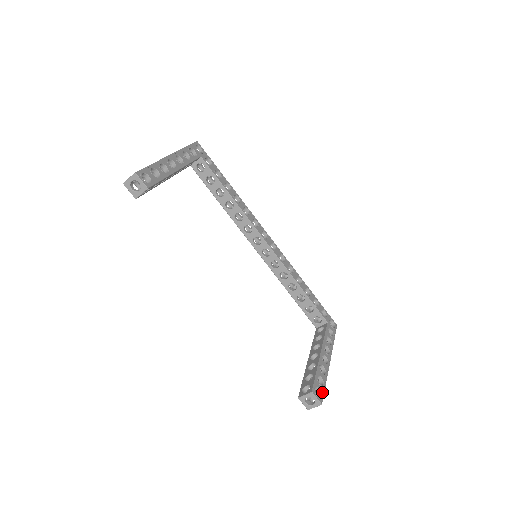
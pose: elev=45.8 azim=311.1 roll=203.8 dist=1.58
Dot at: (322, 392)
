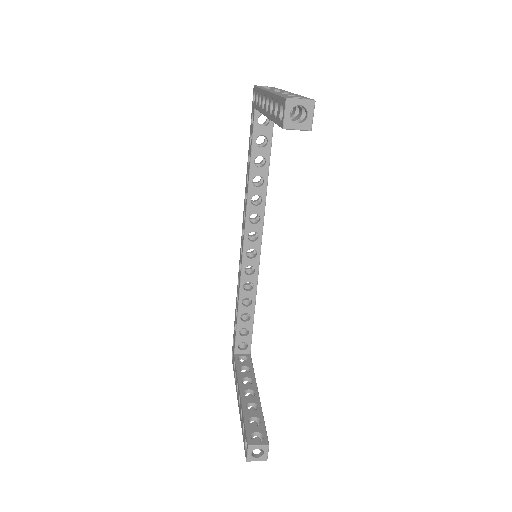
Dot at: occluded
